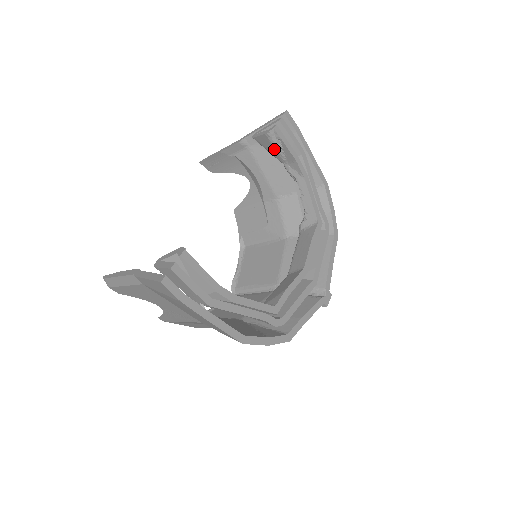
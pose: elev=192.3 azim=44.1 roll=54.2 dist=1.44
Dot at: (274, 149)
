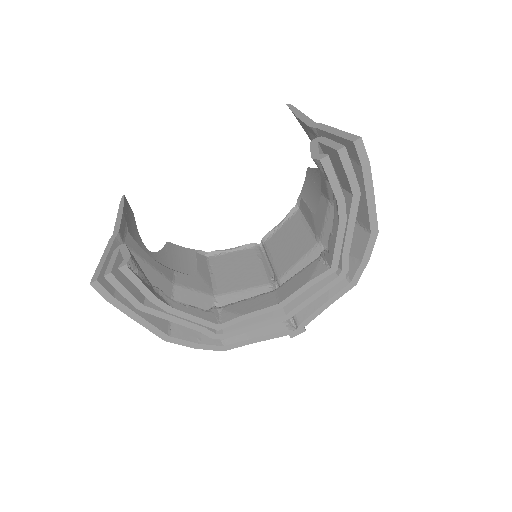
Dot at: occluded
